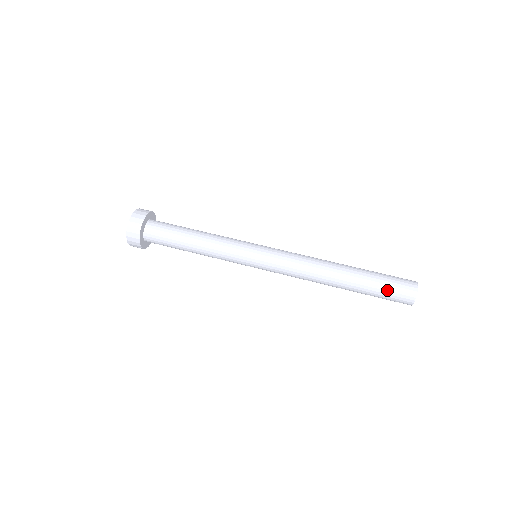
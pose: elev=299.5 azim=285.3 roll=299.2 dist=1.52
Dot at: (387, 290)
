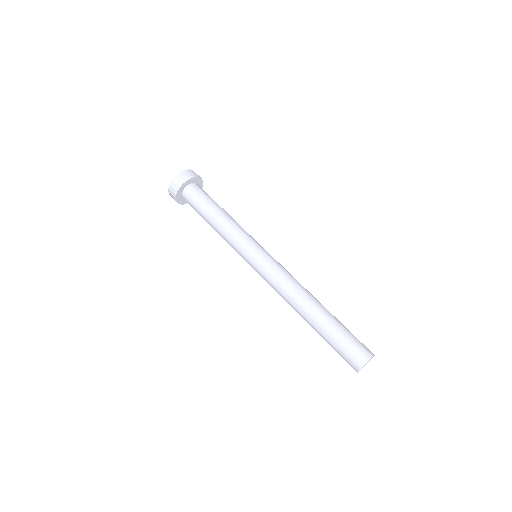
Dot at: (343, 345)
